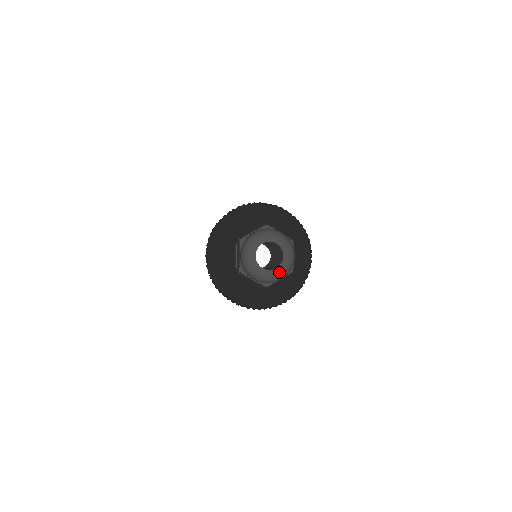
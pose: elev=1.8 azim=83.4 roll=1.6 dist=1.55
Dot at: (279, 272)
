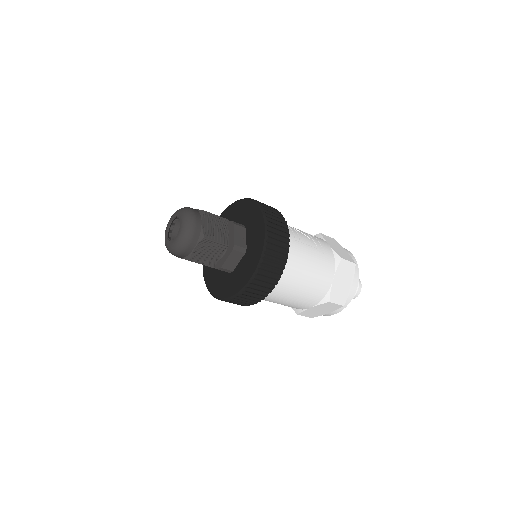
Dot at: (178, 238)
